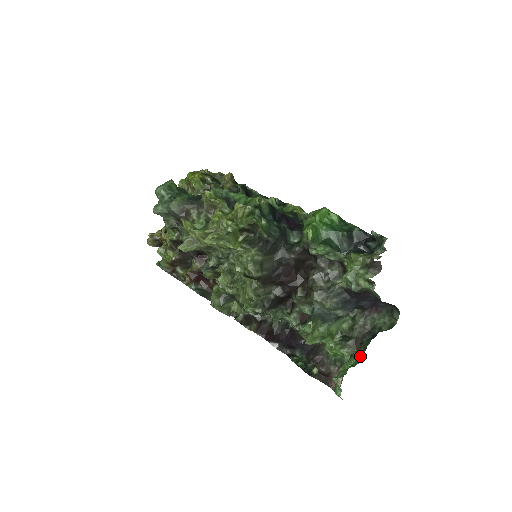
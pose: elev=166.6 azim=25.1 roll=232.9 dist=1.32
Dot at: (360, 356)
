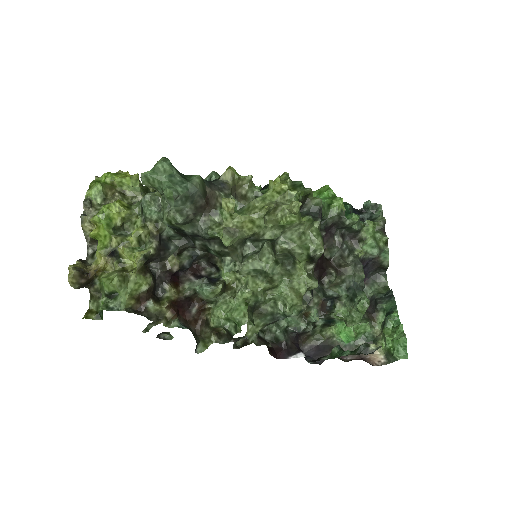
Dot at: (397, 314)
